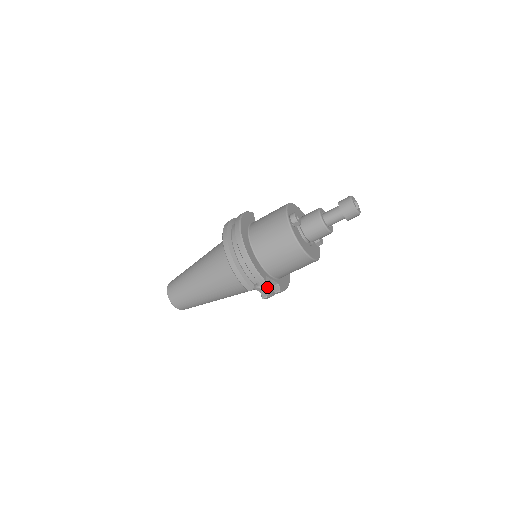
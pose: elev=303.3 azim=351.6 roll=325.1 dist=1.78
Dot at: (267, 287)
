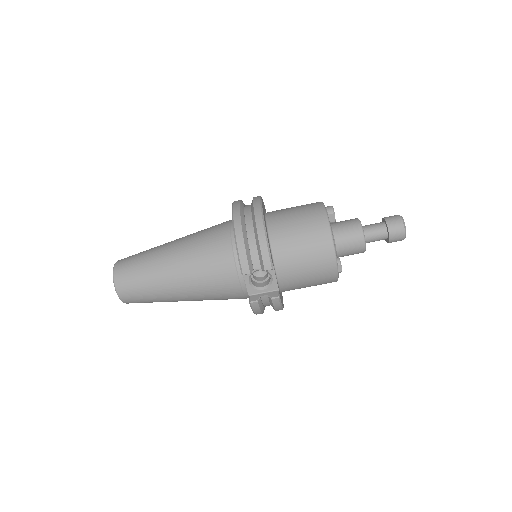
Dot at: (262, 290)
